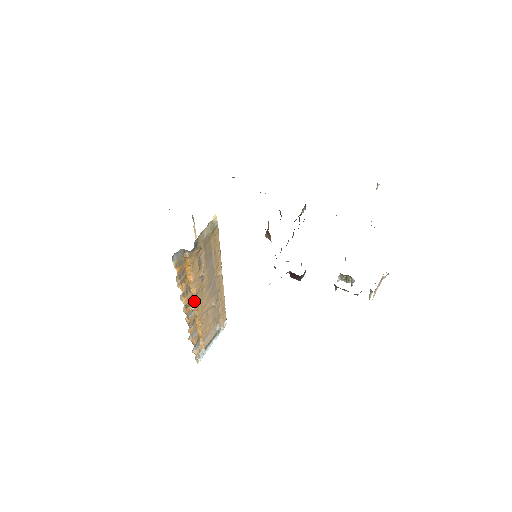
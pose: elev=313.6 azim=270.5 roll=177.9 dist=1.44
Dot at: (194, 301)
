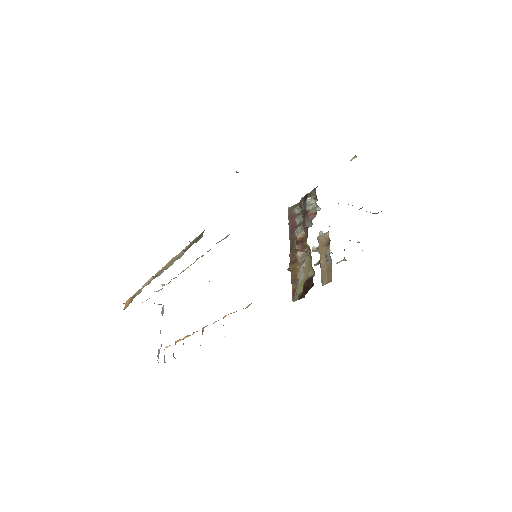
Dot at: (203, 328)
